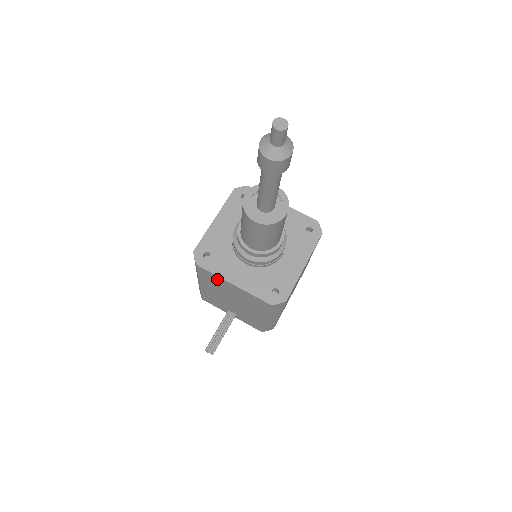
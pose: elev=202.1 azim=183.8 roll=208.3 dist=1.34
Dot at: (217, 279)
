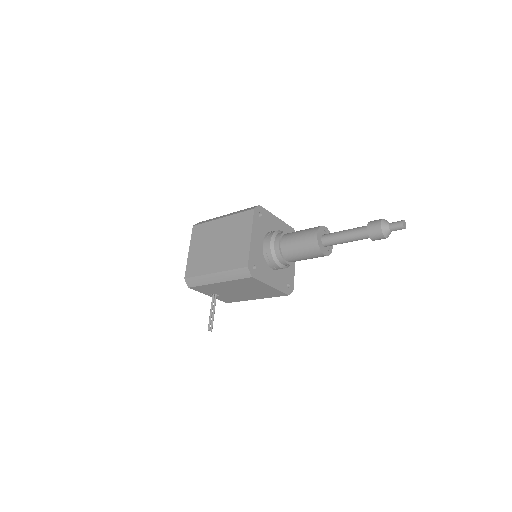
Dot at: (257, 283)
